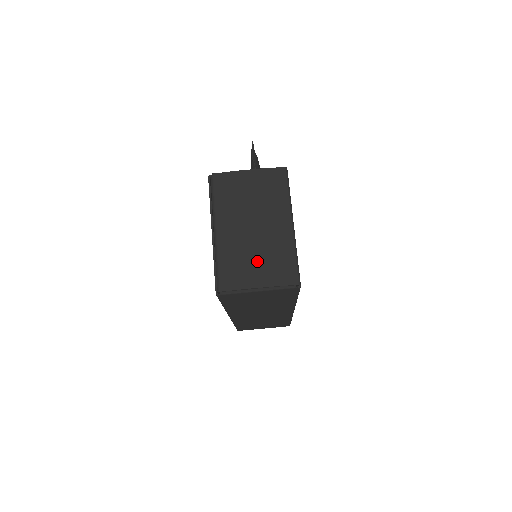
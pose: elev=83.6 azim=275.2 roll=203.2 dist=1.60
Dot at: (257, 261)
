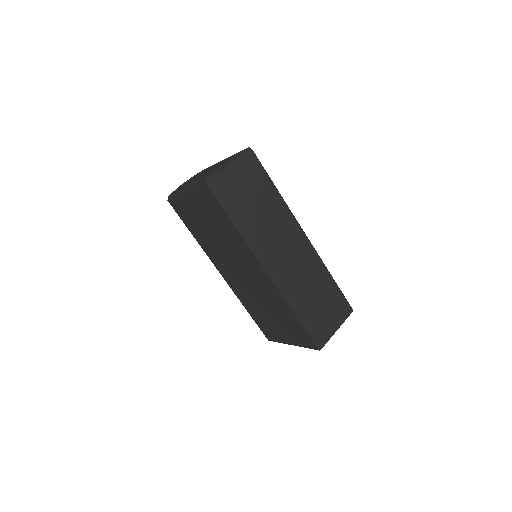
Dot at: occluded
